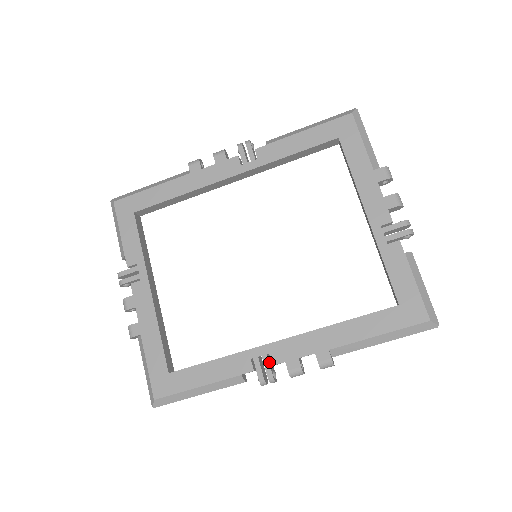
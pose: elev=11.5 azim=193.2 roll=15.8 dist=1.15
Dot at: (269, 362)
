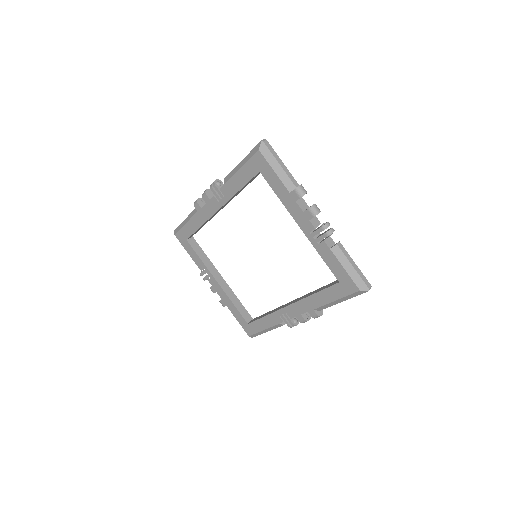
Dot at: (288, 317)
